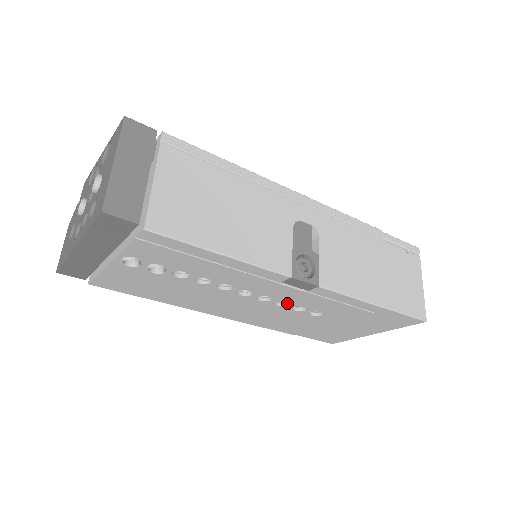
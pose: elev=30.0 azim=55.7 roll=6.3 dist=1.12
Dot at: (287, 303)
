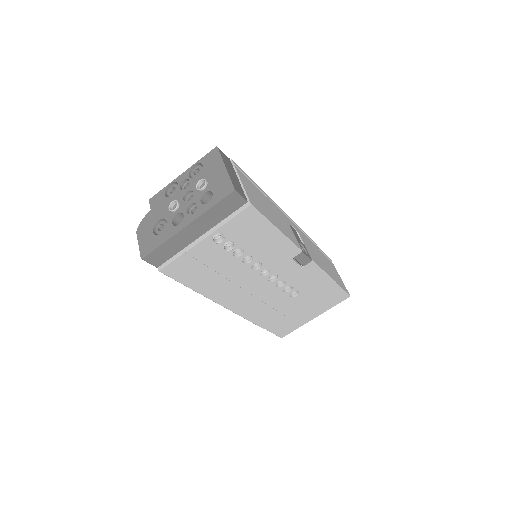
Dot at: (281, 285)
